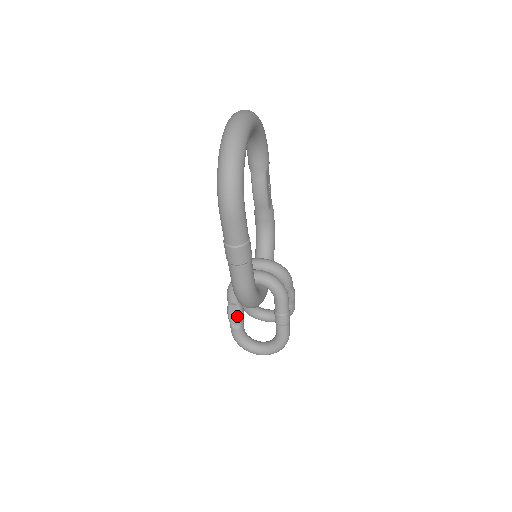
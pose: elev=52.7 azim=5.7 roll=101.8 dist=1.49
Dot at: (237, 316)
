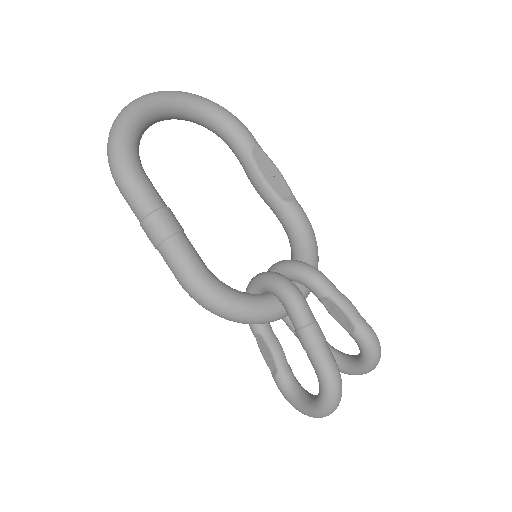
Dot at: (269, 354)
